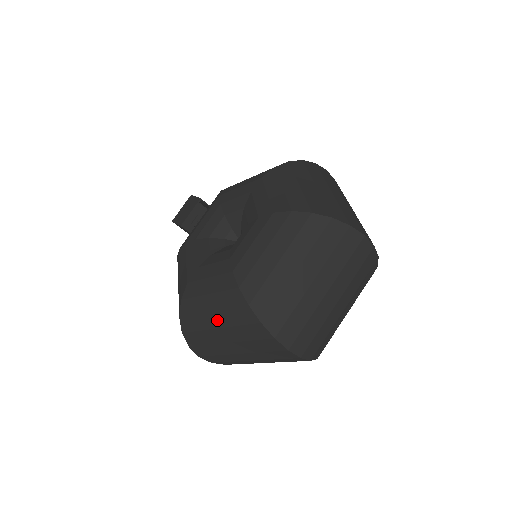
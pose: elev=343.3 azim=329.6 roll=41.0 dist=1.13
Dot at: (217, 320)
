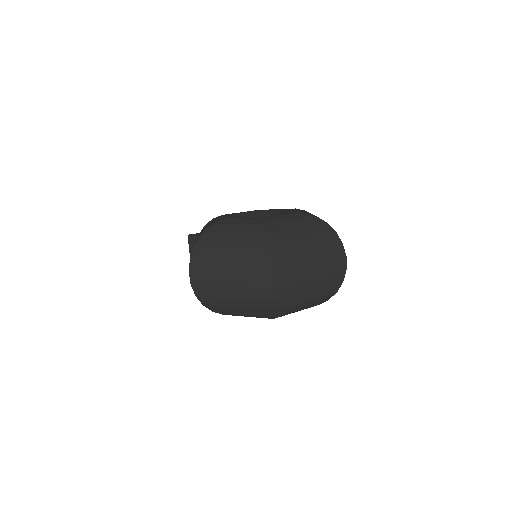
Dot at: (234, 239)
